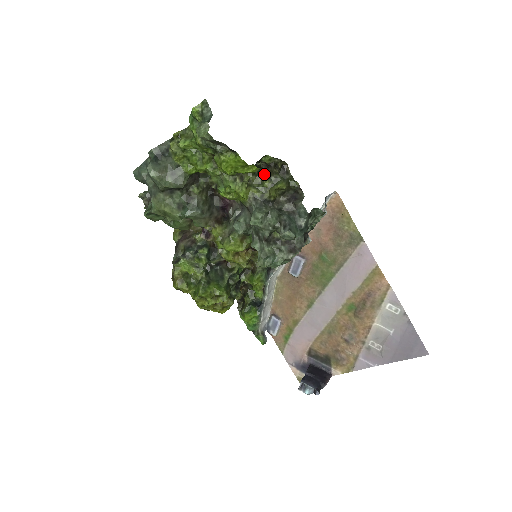
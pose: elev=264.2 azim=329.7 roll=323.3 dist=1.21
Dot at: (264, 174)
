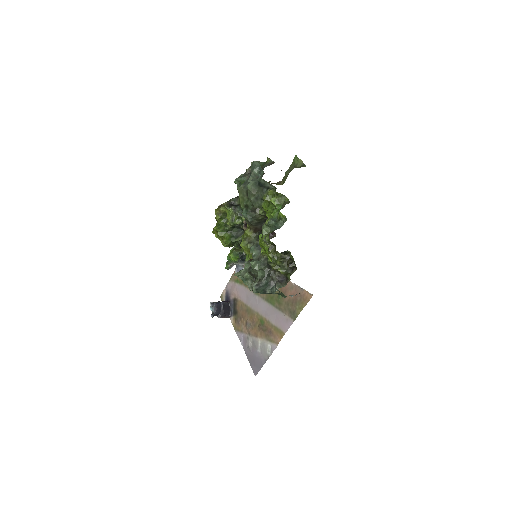
Dot at: (284, 257)
